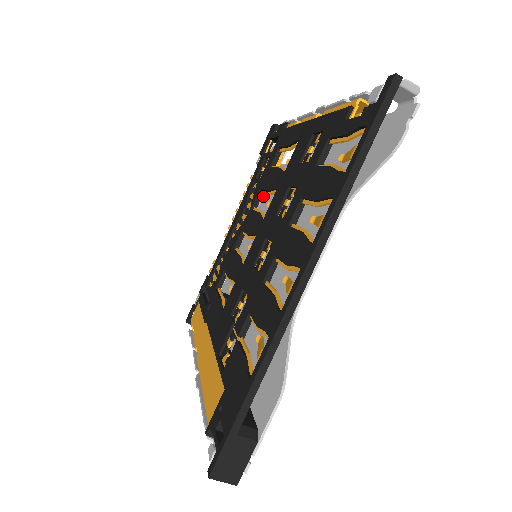
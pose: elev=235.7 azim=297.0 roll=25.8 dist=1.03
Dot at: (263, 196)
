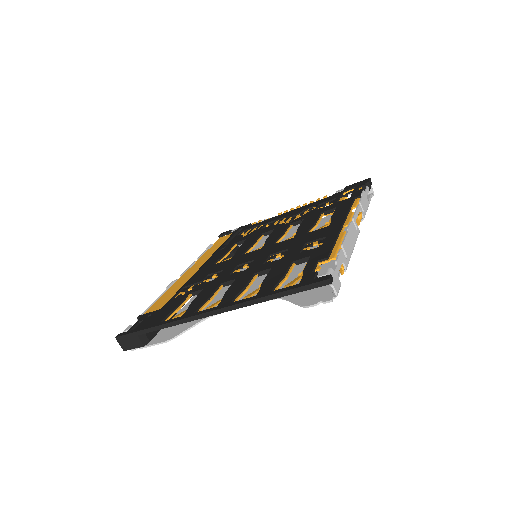
Dot at: occluded
